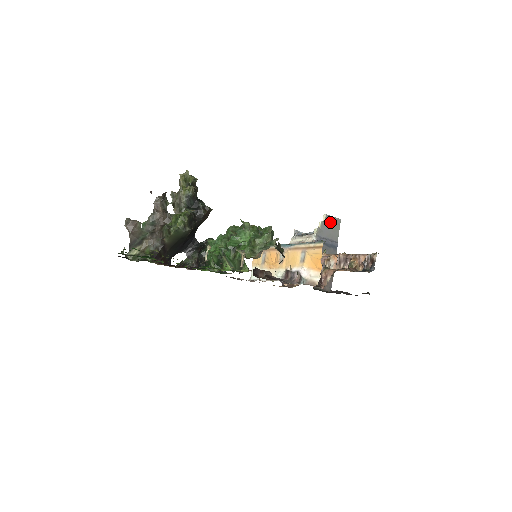
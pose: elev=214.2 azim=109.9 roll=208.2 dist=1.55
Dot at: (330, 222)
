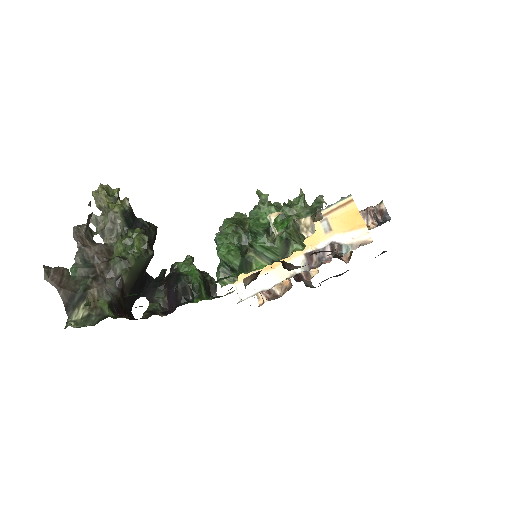
Dot at: occluded
